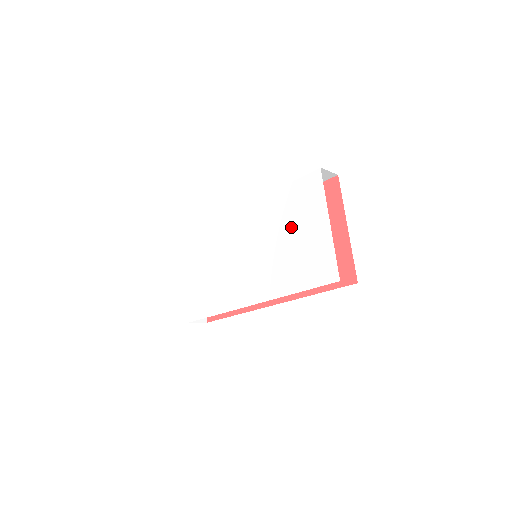
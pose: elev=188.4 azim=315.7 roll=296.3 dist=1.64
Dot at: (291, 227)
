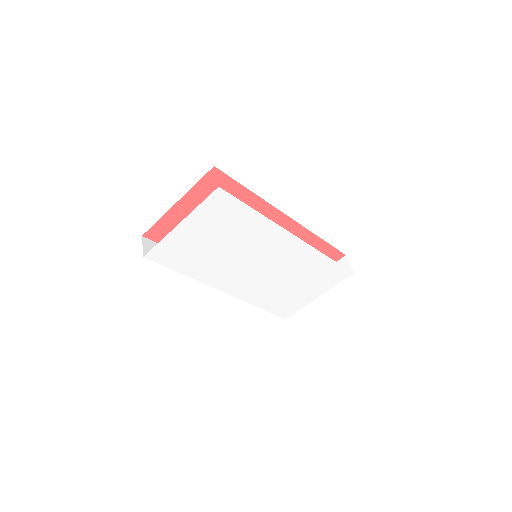
Dot at: (303, 281)
